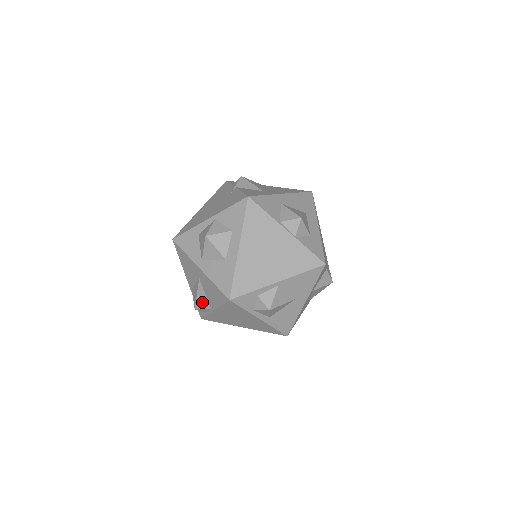
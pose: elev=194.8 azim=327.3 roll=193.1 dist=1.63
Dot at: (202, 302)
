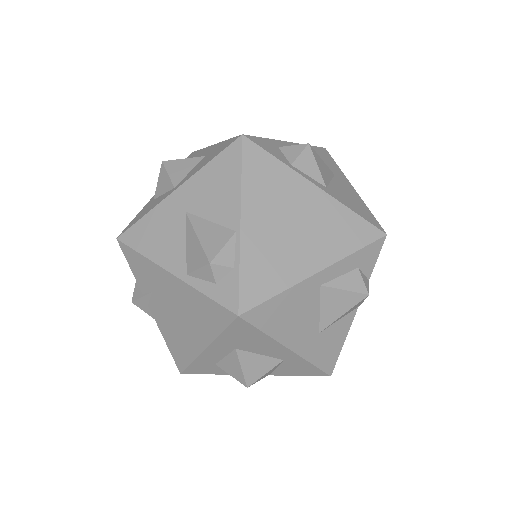
Dot at: (213, 238)
